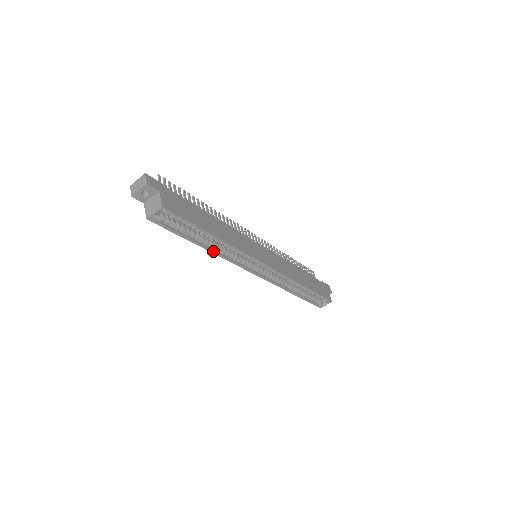
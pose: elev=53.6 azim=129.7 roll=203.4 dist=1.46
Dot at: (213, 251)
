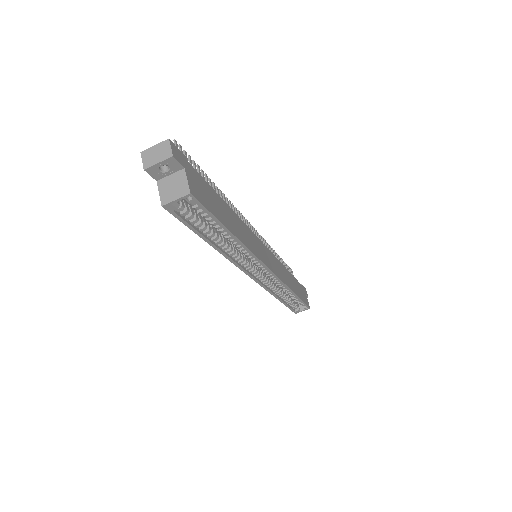
Dot at: (222, 251)
